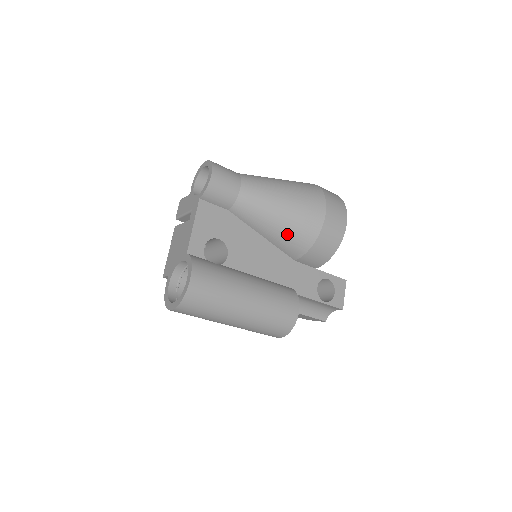
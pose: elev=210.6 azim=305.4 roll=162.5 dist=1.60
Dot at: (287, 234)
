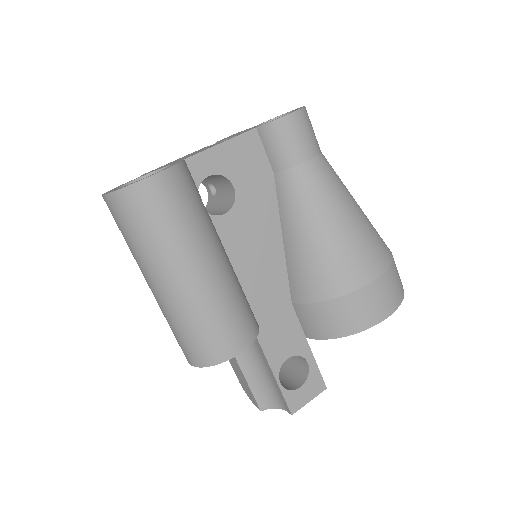
Dot at: (311, 259)
